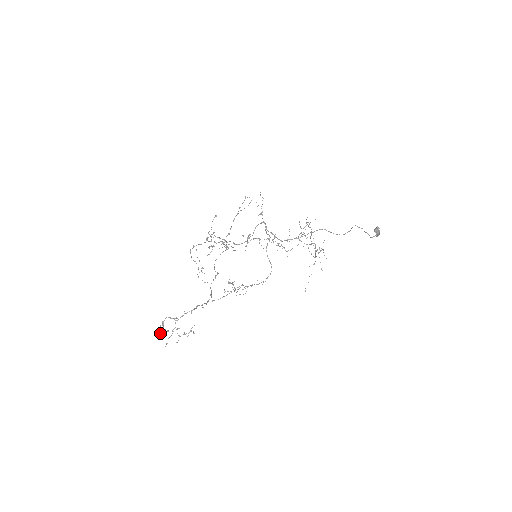
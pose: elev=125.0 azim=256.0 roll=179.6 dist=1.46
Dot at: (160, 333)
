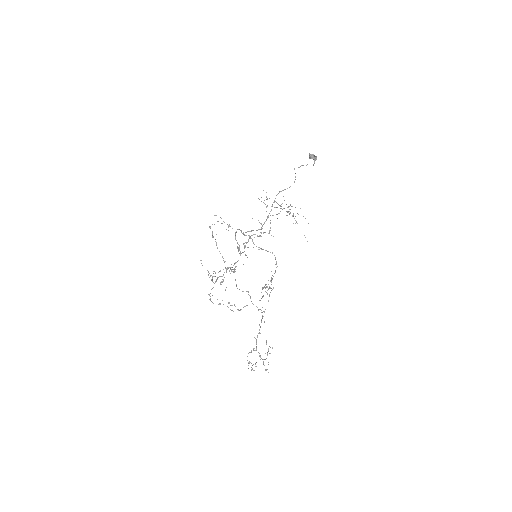
Dot at: (253, 370)
